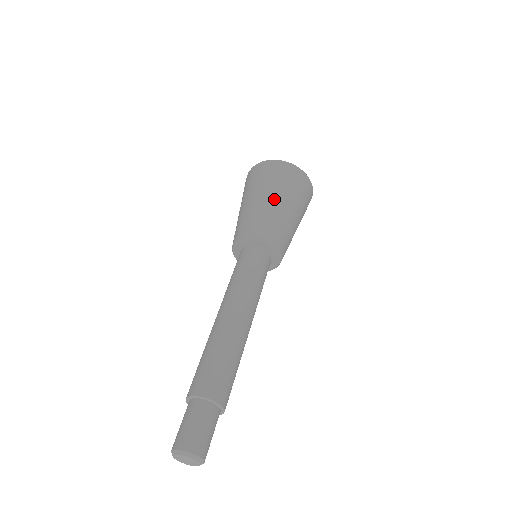
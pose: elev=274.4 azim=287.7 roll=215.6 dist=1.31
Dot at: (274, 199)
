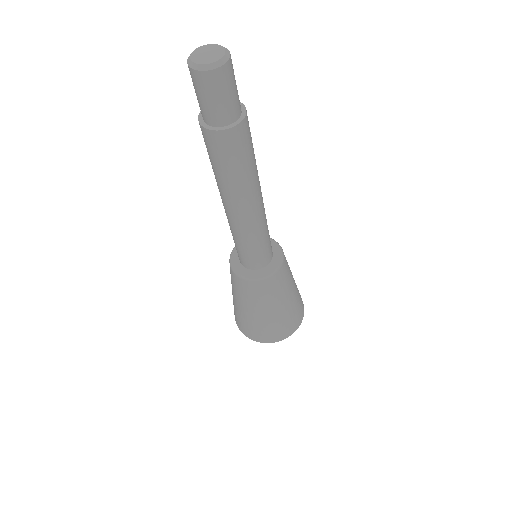
Dot at: occluded
